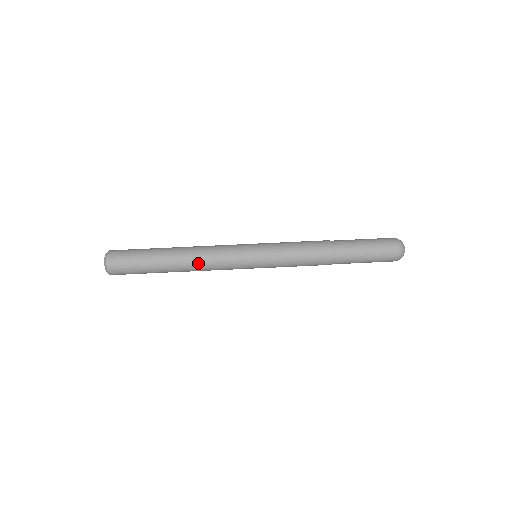
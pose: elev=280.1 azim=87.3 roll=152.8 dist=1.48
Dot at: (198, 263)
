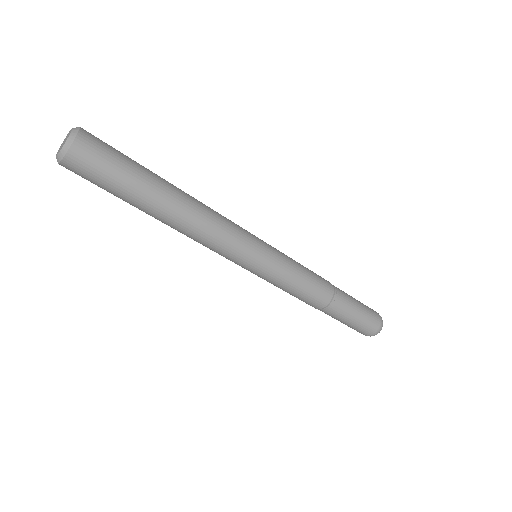
Dot at: occluded
